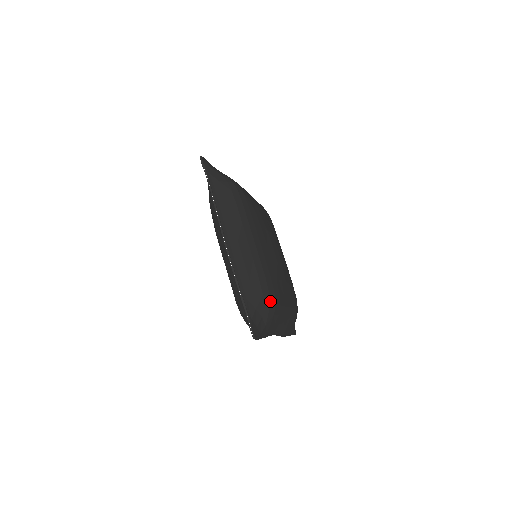
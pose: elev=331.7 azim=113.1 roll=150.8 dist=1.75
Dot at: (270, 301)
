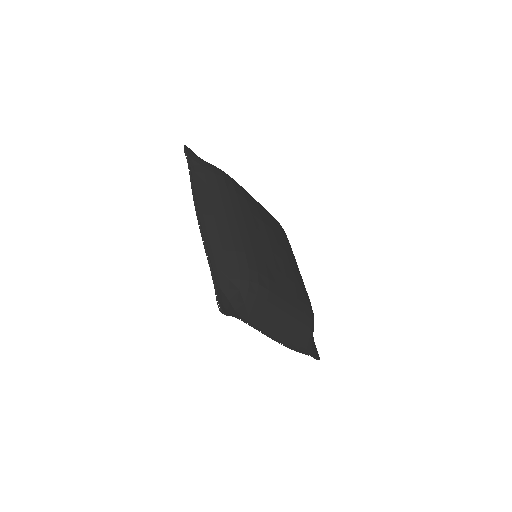
Dot at: (313, 321)
